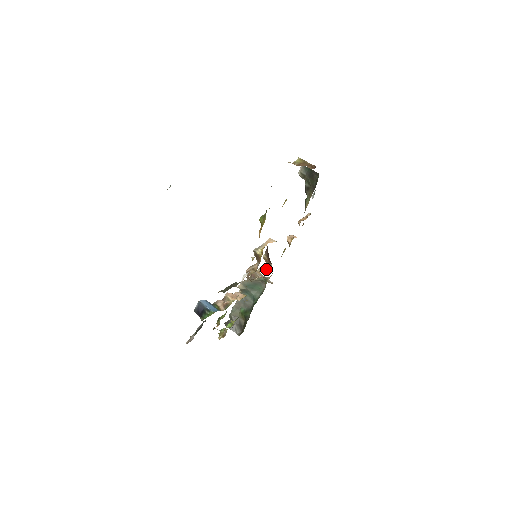
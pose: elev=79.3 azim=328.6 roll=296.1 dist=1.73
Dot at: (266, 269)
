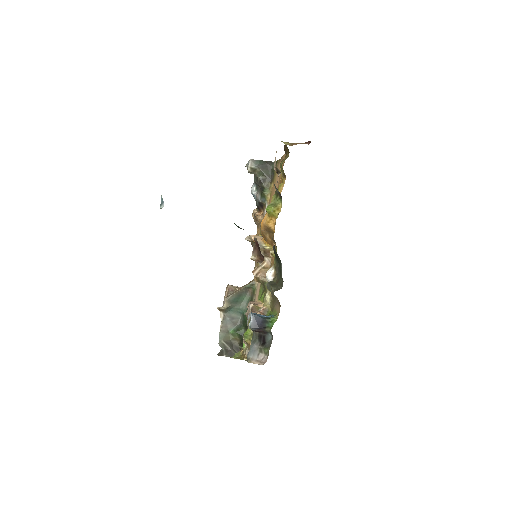
Dot at: occluded
